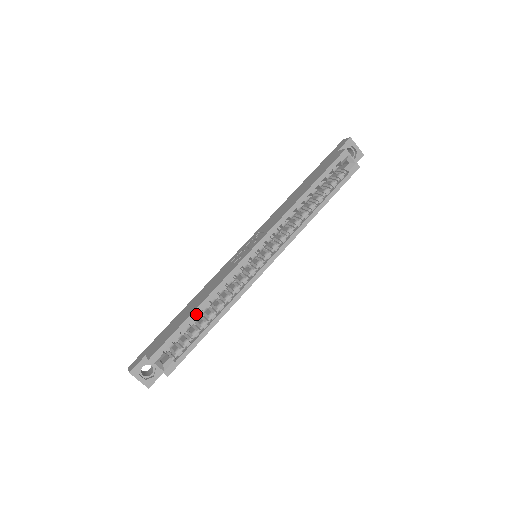
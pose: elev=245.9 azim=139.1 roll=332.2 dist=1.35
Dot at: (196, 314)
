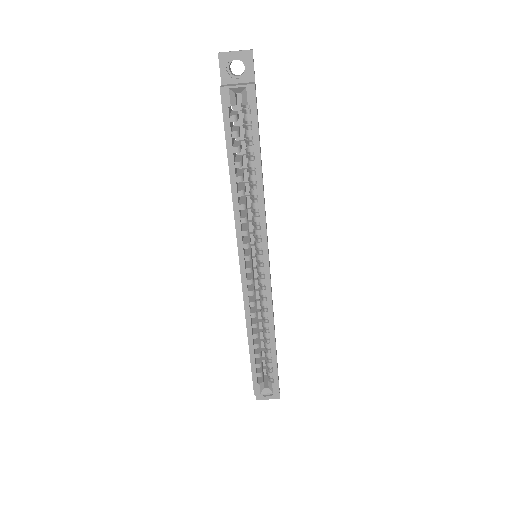
Dot at: (252, 346)
